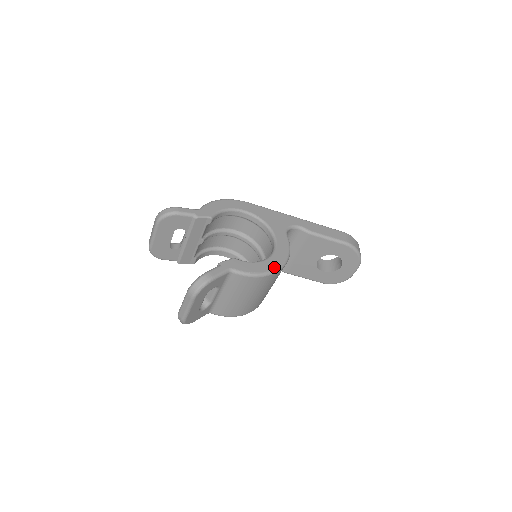
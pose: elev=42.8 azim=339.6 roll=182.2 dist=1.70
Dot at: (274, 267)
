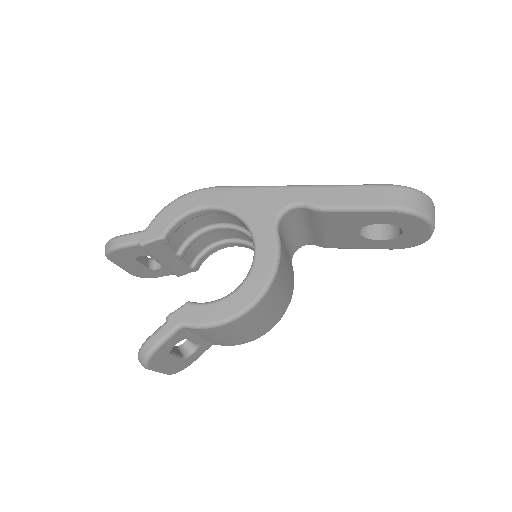
Dot at: (246, 302)
